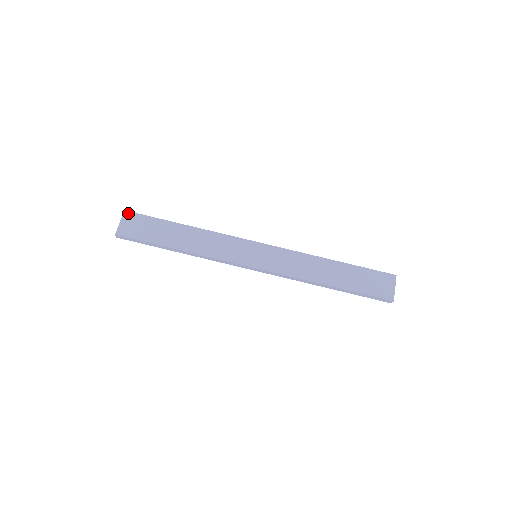
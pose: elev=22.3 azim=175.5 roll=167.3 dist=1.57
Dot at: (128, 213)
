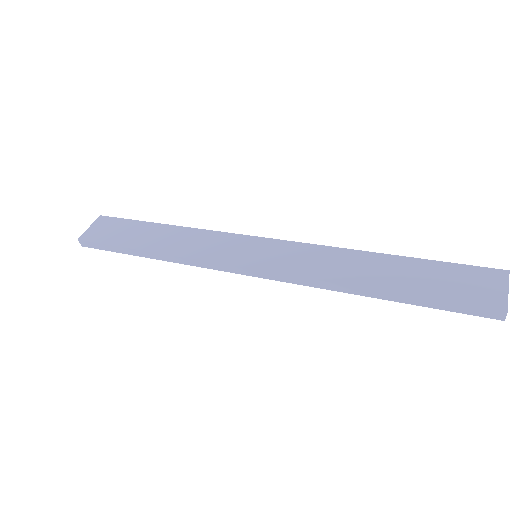
Dot at: (103, 218)
